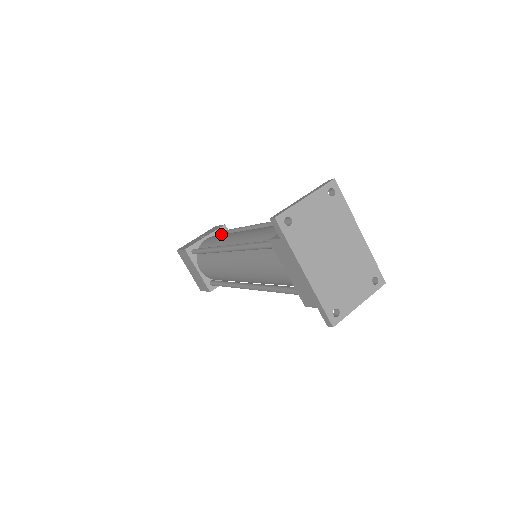
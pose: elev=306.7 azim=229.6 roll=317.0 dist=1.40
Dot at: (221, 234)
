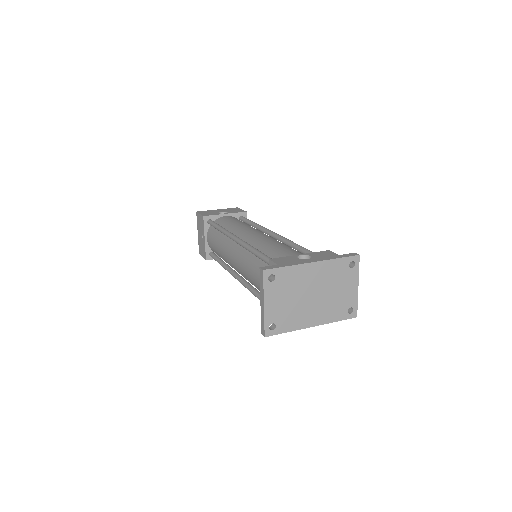
Dot at: (209, 224)
